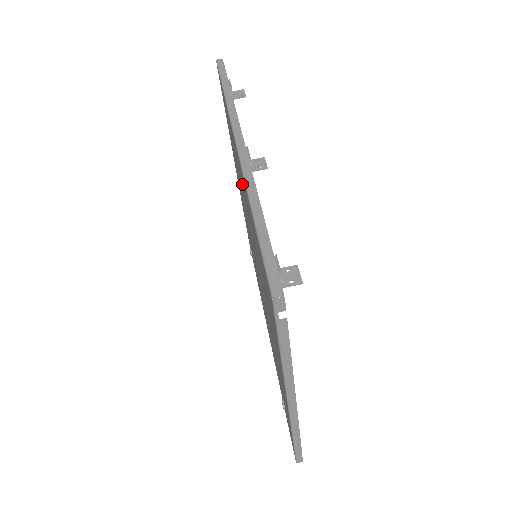
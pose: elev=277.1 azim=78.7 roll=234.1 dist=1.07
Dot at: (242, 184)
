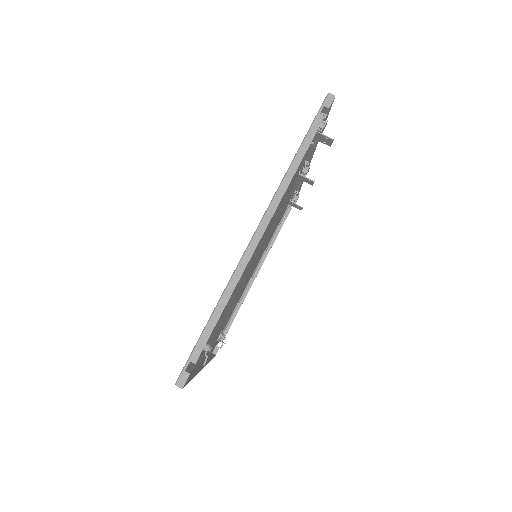
Dot at: occluded
